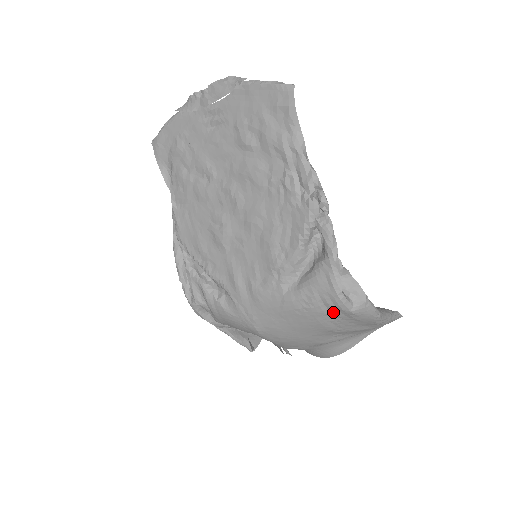
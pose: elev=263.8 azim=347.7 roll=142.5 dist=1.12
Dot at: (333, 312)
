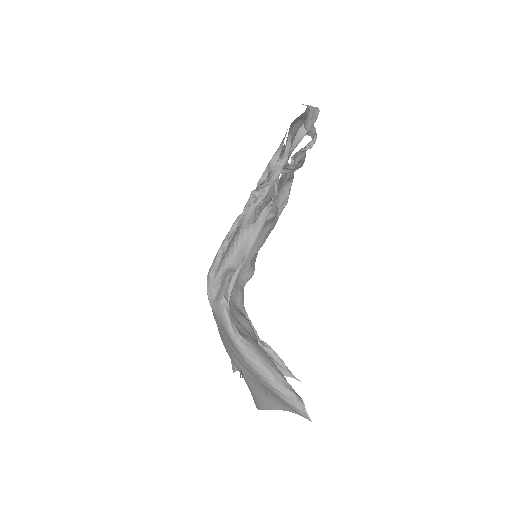
Dot at: occluded
